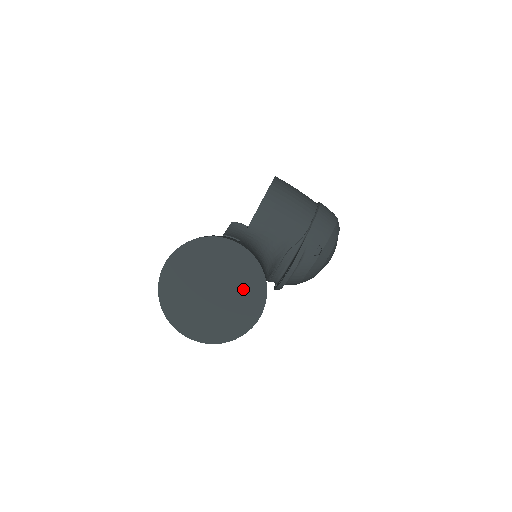
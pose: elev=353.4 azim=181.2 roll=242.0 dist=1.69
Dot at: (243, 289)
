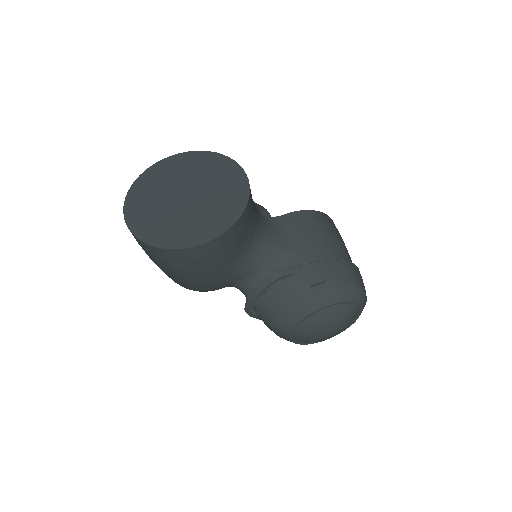
Dot at: (212, 211)
